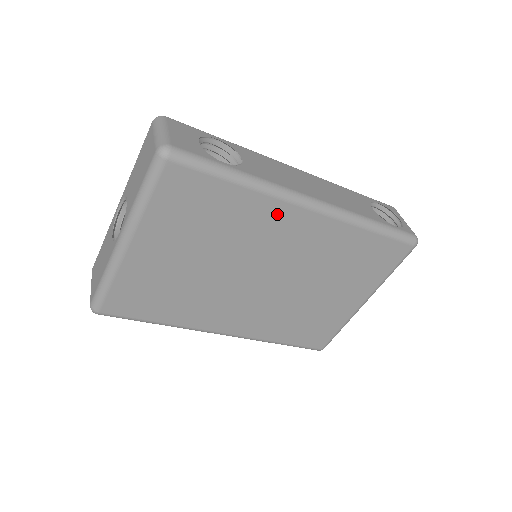
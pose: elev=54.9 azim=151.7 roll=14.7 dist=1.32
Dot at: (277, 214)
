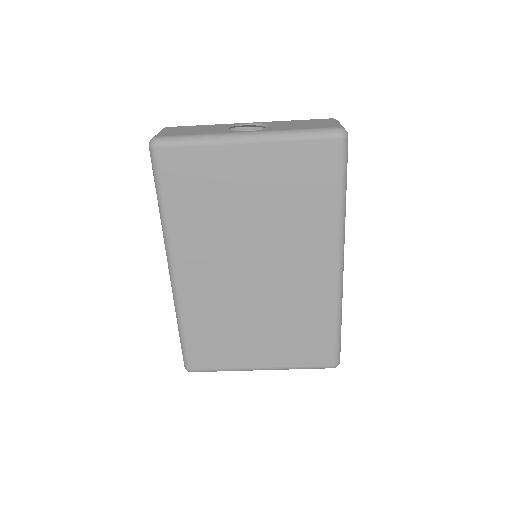
Dot at: (324, 244)
